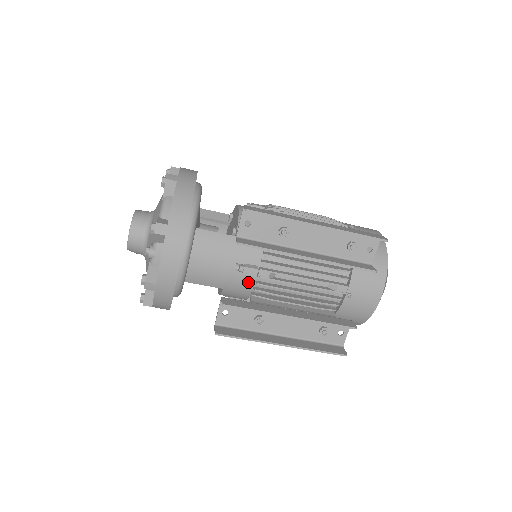
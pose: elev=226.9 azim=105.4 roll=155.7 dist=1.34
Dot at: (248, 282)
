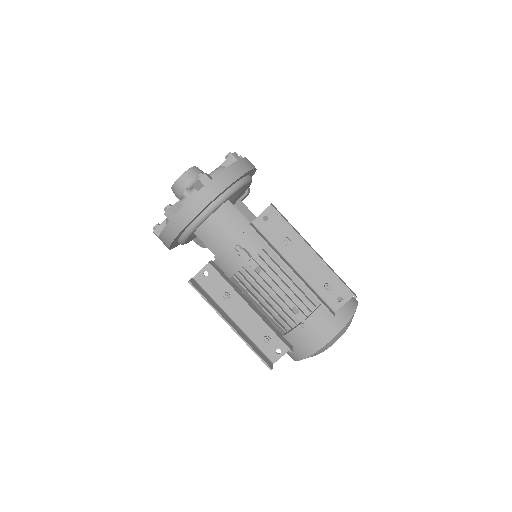
Dot at: (237, 264)
